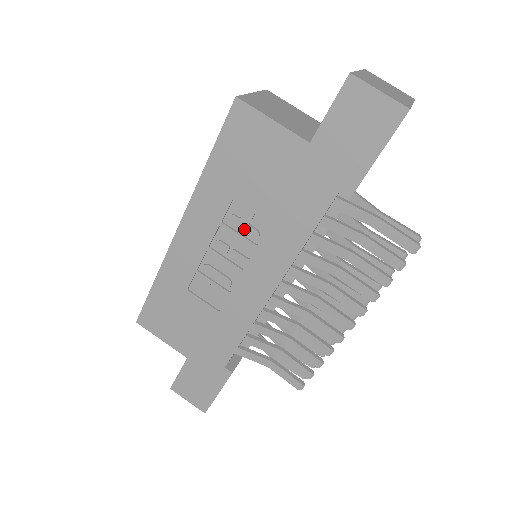
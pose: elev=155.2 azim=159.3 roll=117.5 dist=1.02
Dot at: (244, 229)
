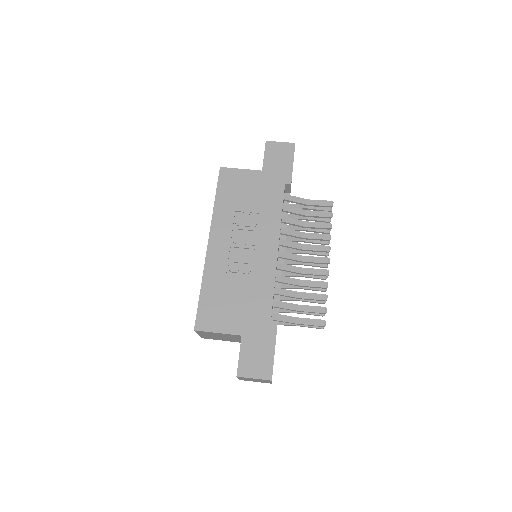
Dot at: (247, 224)
